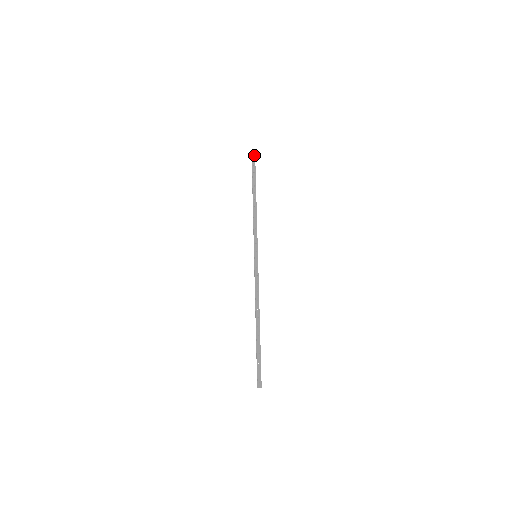
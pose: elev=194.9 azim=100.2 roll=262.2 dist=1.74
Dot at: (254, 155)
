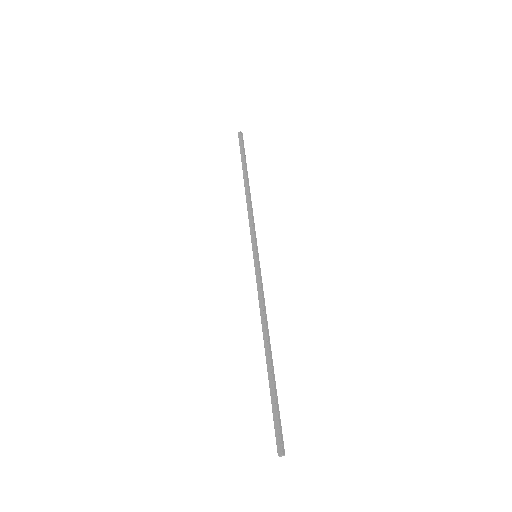
Dot at: occluded
